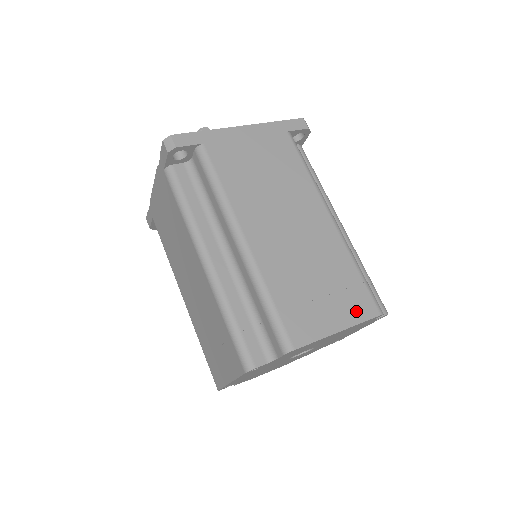
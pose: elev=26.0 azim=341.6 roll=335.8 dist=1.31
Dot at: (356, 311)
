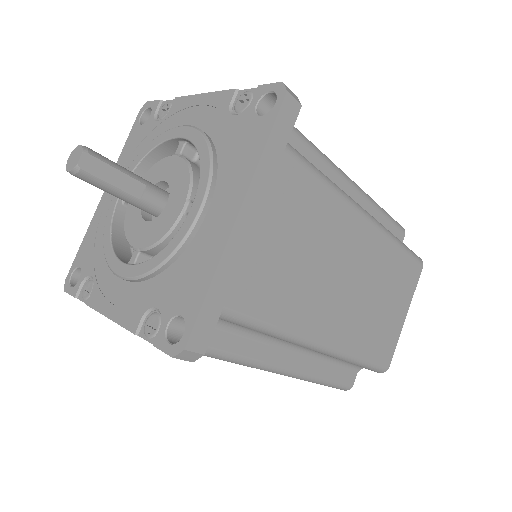
Dot at: (410, 287)
